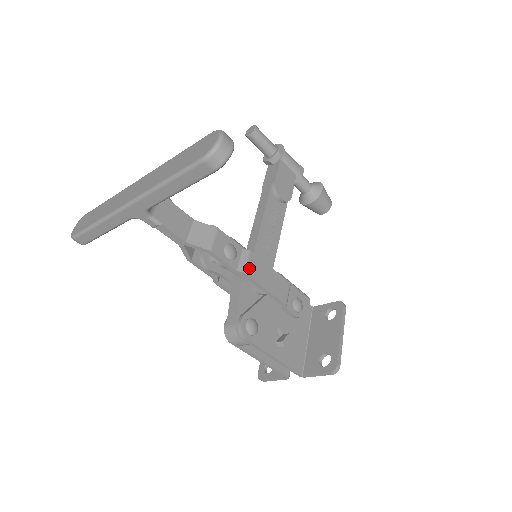
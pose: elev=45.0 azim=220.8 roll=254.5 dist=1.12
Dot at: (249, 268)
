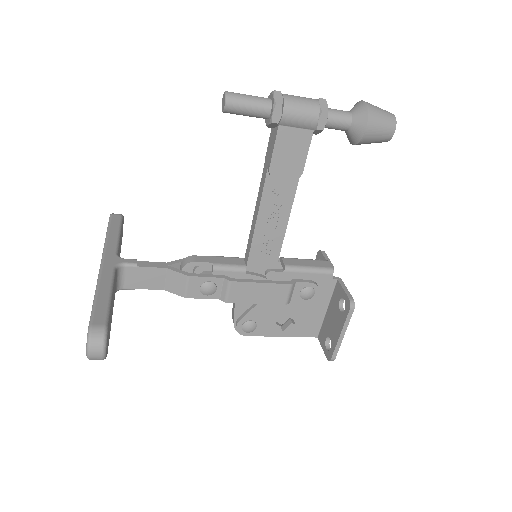
Dot at: (231, 296)
